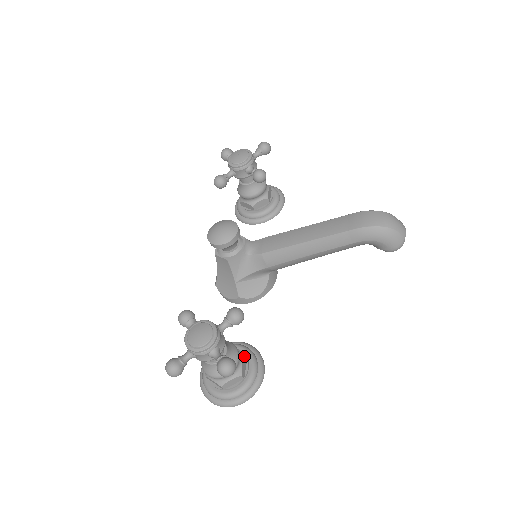
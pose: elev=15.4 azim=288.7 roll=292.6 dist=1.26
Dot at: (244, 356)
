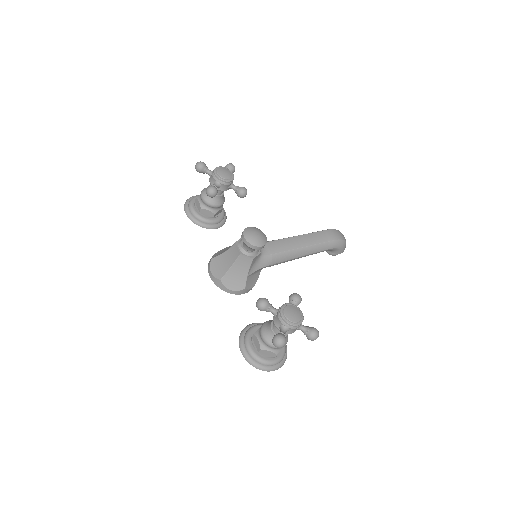
Dot at: occluded
